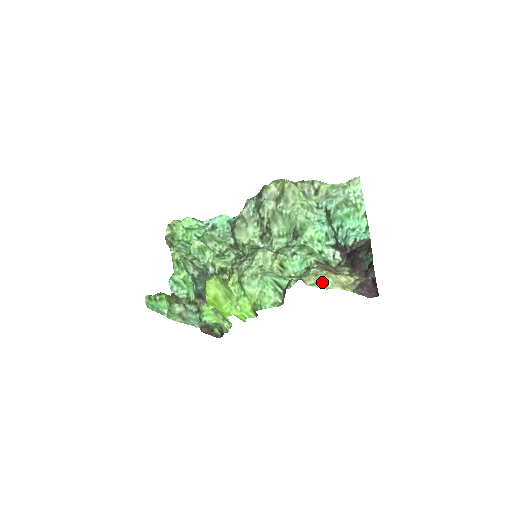
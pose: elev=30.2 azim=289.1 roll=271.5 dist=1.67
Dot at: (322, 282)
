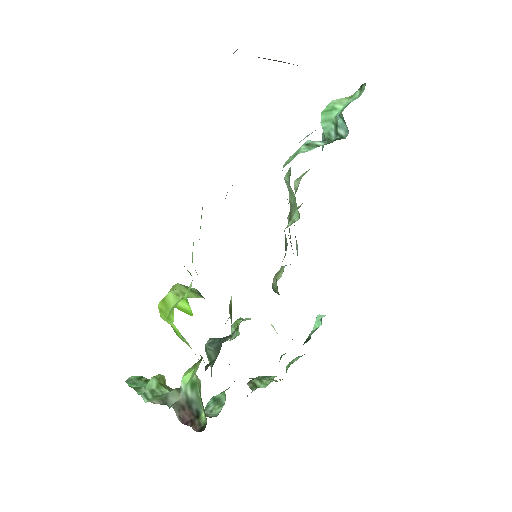
Dot at: occluded
